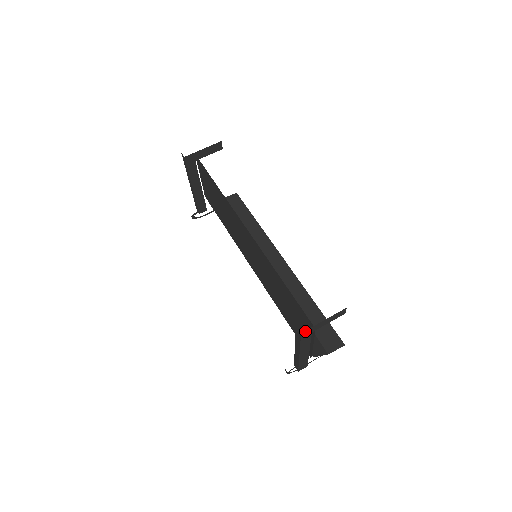
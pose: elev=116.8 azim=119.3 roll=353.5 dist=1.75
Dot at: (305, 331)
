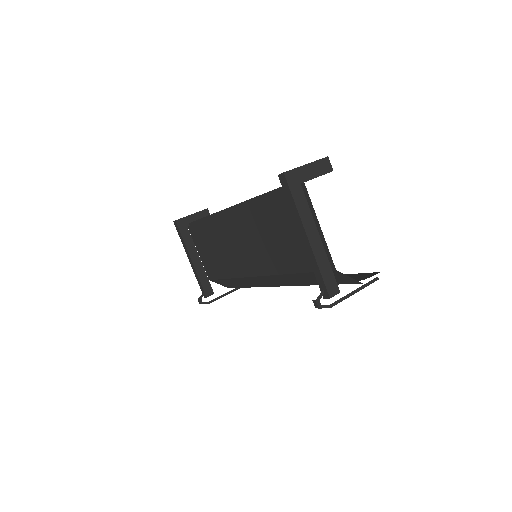
Dot at: (288, 173)
